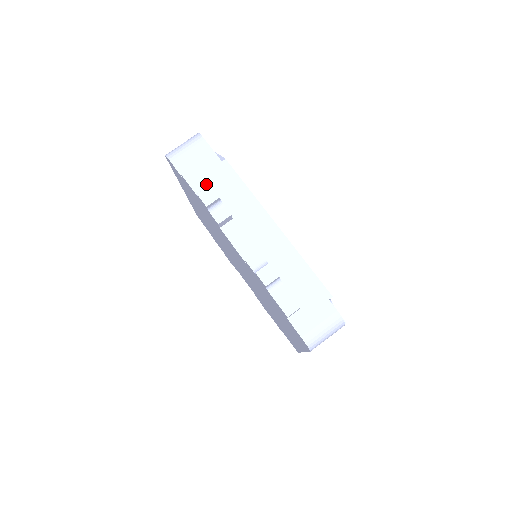
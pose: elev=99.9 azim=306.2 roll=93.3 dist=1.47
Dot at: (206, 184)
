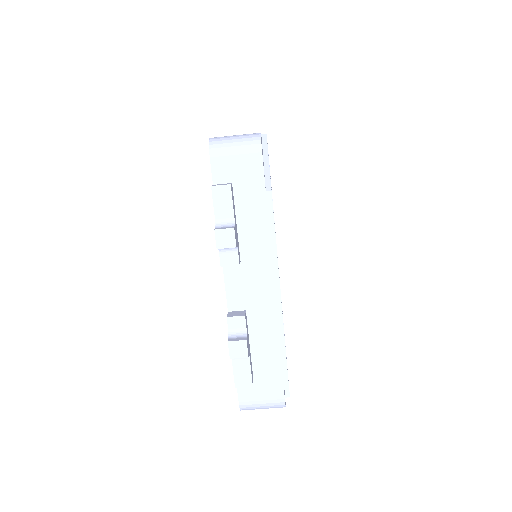
Dot at: (232, 216)
